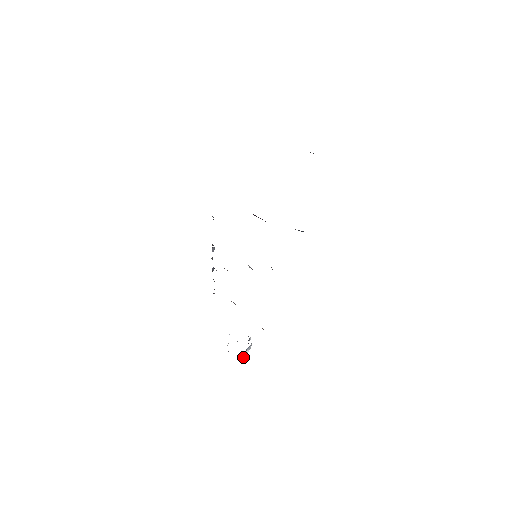
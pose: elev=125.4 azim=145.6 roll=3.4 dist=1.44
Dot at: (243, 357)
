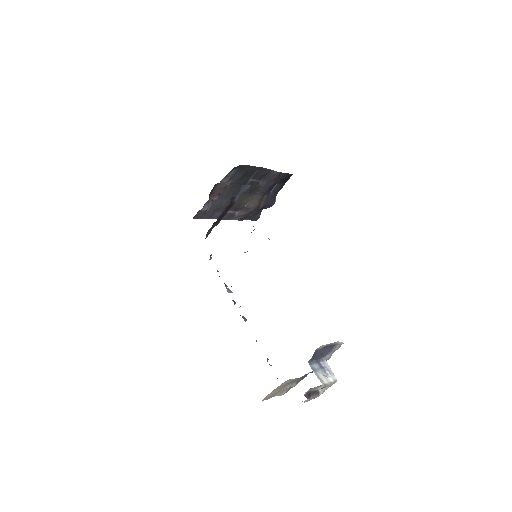
Dot at: (321, 379)
